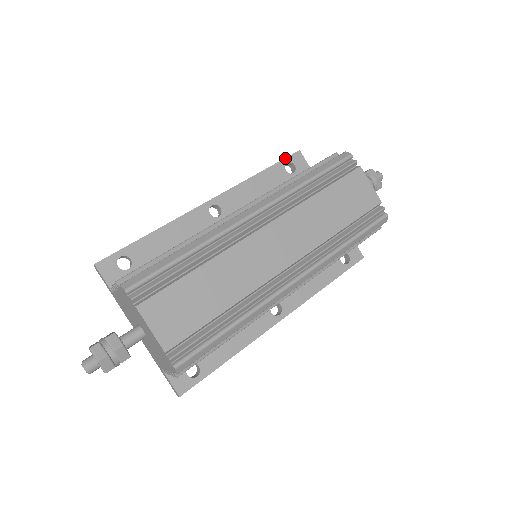
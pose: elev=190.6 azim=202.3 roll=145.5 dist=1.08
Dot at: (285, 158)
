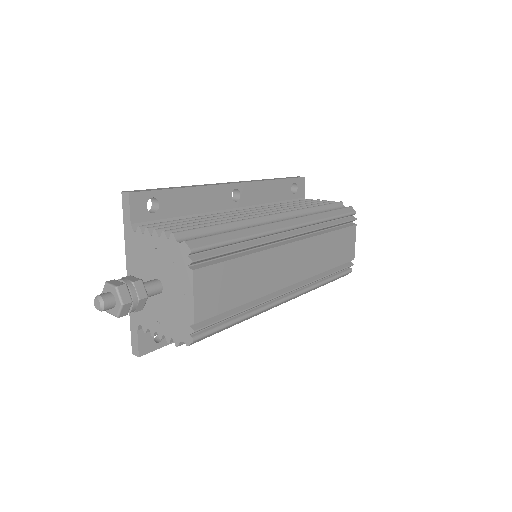
Dot at: (295, 178)
